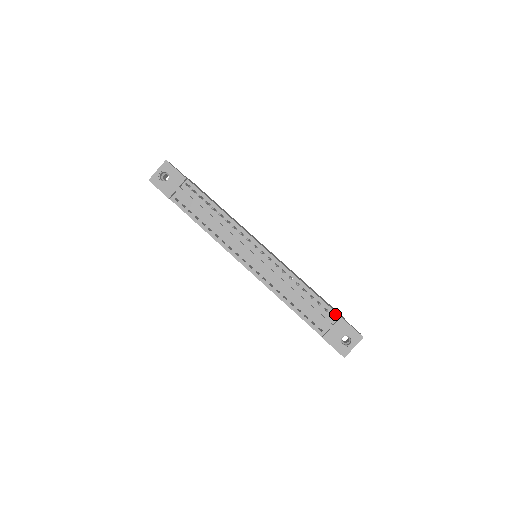
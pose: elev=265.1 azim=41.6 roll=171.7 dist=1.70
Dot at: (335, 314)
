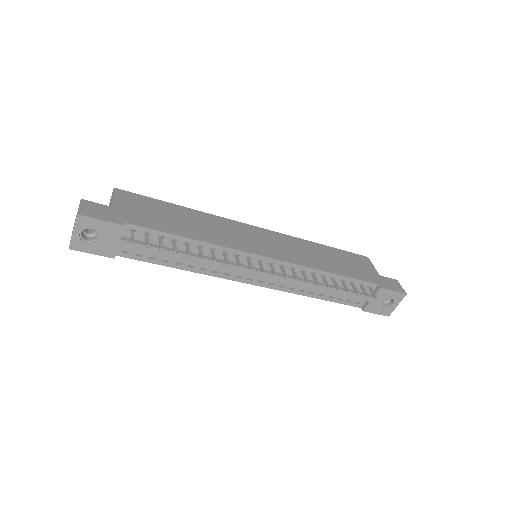
Dot at: (372, 285)
